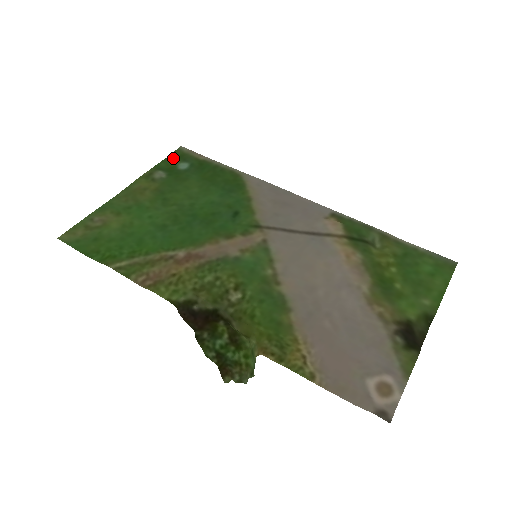
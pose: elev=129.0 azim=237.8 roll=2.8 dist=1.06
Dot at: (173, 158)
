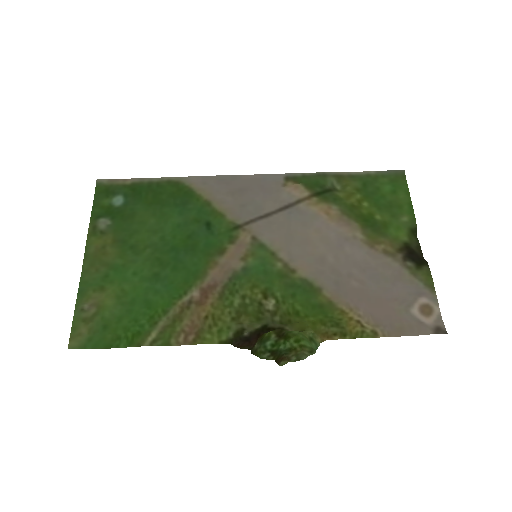
Dot at: (101, 197)
